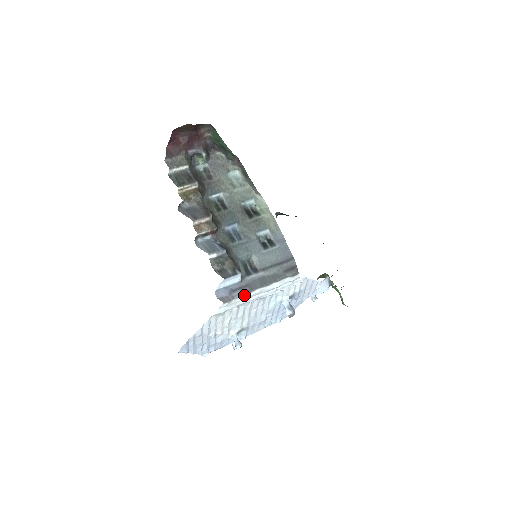
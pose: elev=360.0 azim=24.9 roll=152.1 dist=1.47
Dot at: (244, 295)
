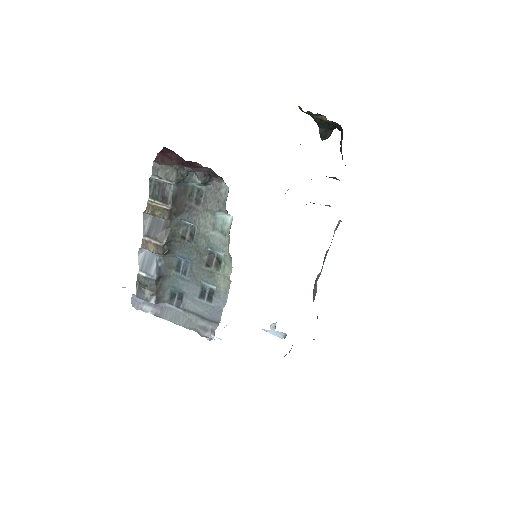
Dot at: (152, 314)
